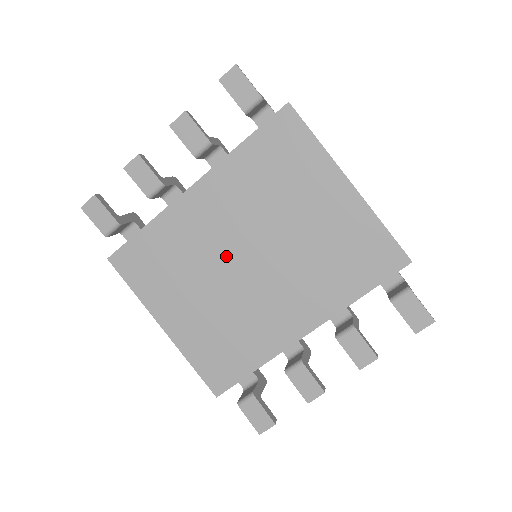
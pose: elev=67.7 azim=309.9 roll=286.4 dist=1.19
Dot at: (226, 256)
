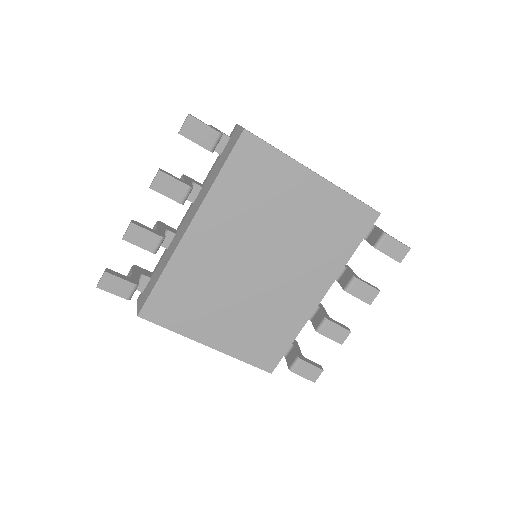
Dot at: (239, 270)
